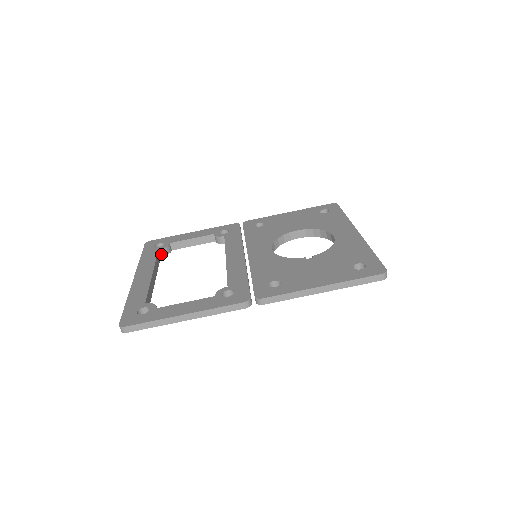
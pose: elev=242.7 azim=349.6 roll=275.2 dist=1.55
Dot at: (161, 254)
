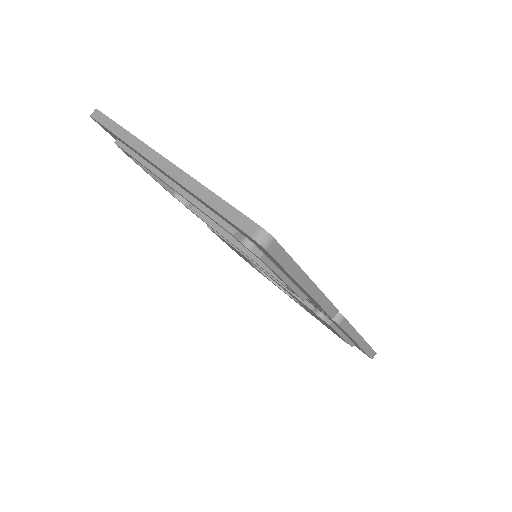
Dot at: occluded
